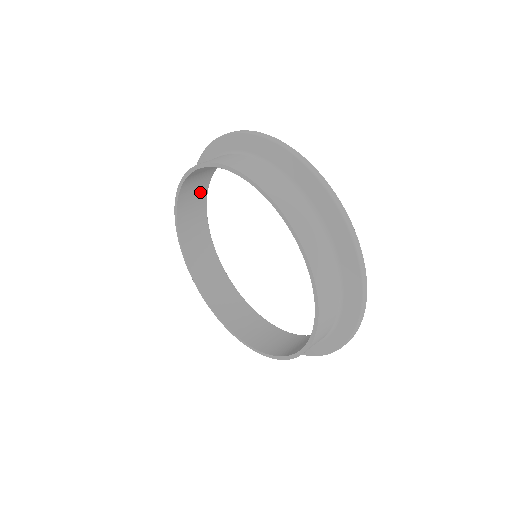
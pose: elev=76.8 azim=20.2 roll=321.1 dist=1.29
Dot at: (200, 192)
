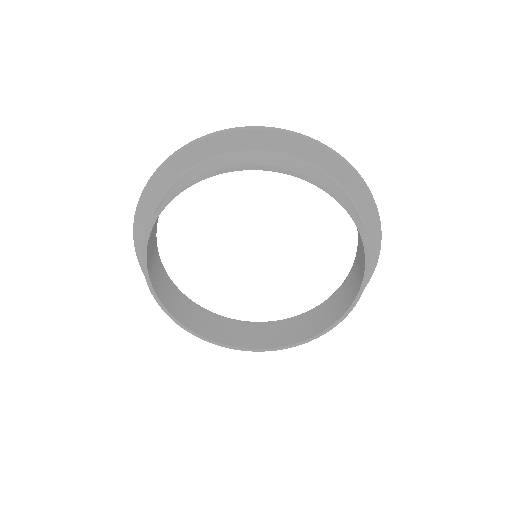
Dot at: (154, 249)
